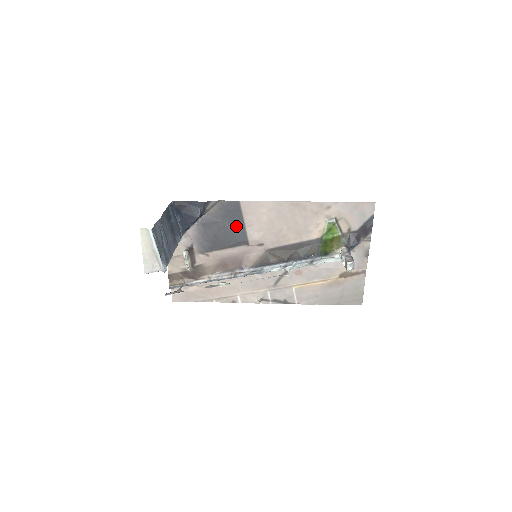
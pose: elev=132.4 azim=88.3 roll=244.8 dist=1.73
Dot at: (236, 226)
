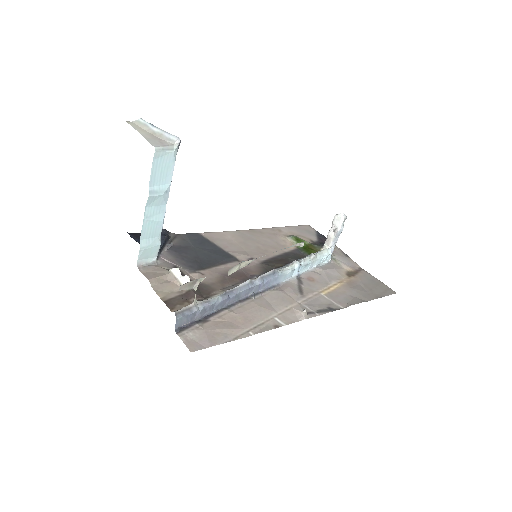
Dot at: (212, 249)
